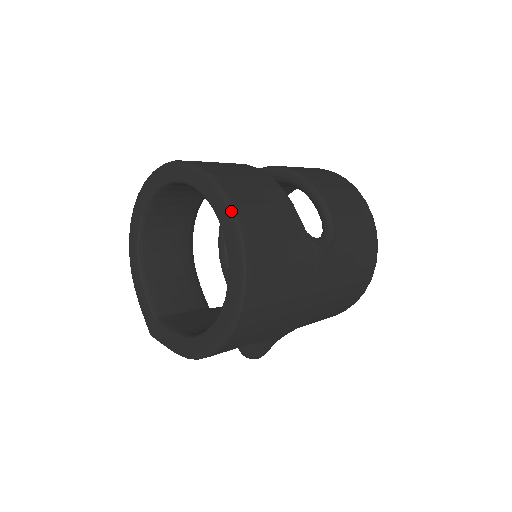
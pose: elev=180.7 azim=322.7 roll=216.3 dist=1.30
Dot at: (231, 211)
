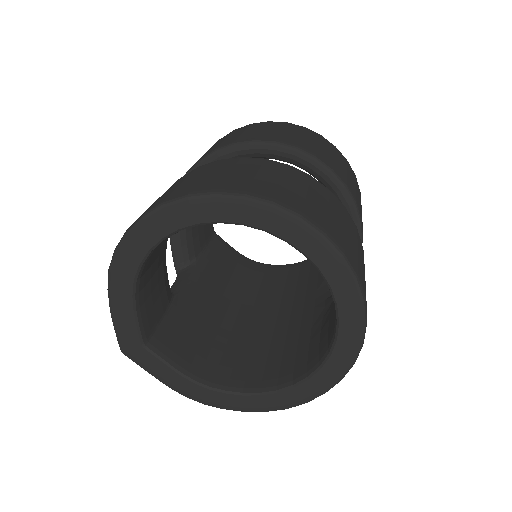
Dot at: (364, 331)
